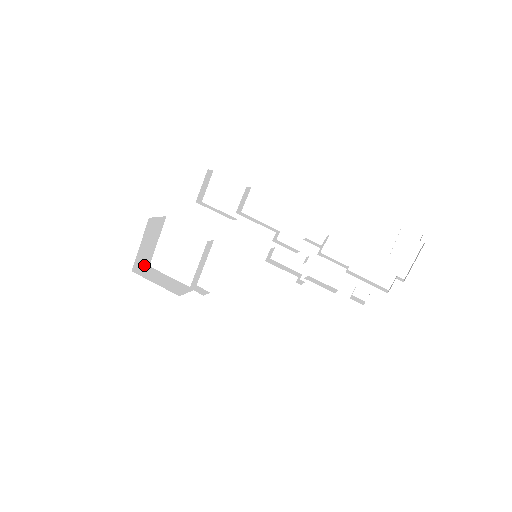
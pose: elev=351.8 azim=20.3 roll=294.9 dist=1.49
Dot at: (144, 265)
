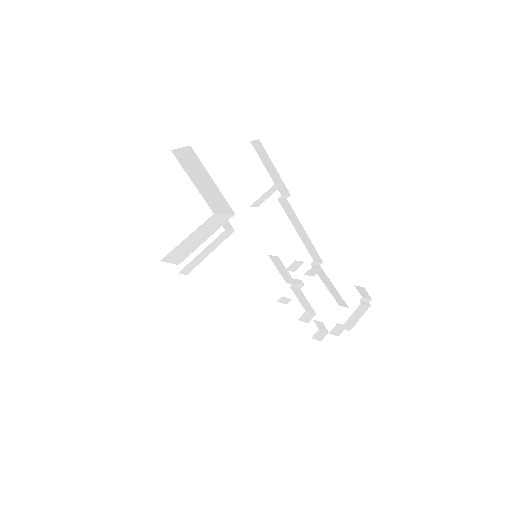
Dot at: occluded
